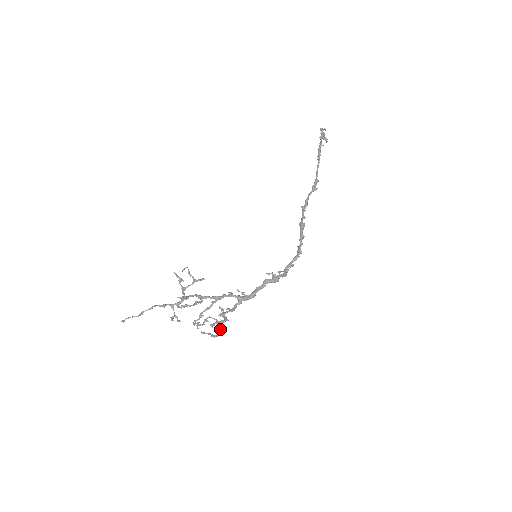
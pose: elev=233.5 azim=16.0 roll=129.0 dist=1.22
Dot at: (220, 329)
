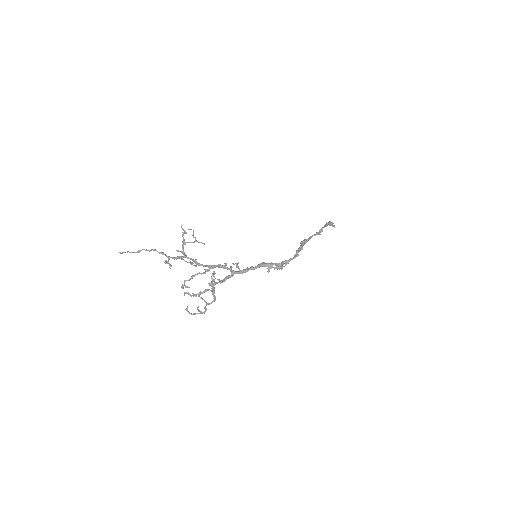
Dot at: (205, 309)
